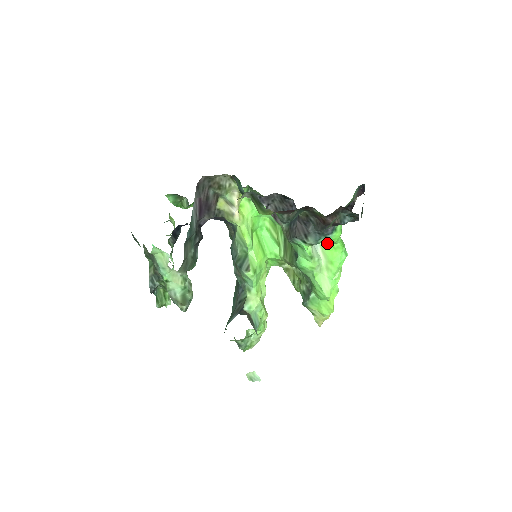
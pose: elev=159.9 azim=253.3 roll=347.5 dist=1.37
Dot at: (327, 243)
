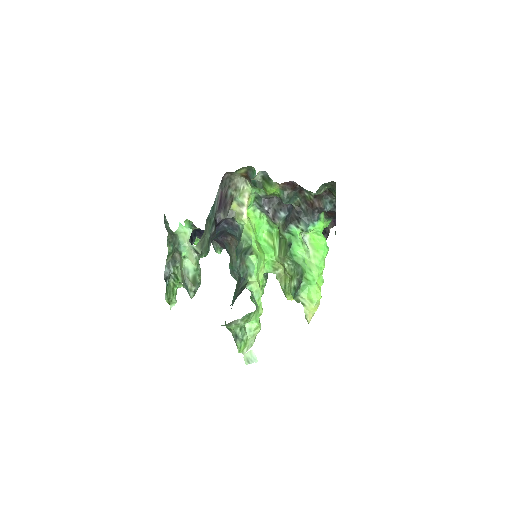
Dot at: (313, 236)
